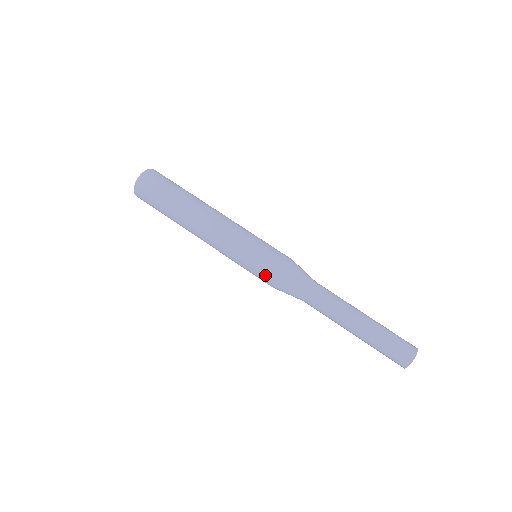
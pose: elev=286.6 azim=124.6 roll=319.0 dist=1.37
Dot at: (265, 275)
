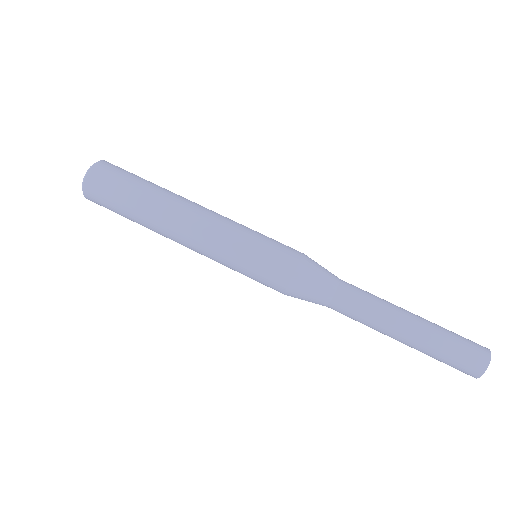
Dot at: (275, 272)
